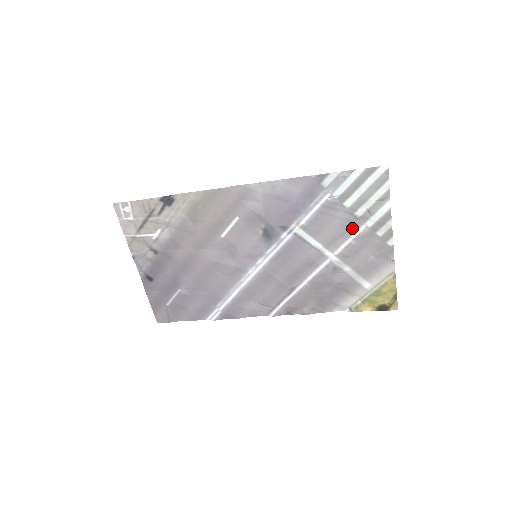
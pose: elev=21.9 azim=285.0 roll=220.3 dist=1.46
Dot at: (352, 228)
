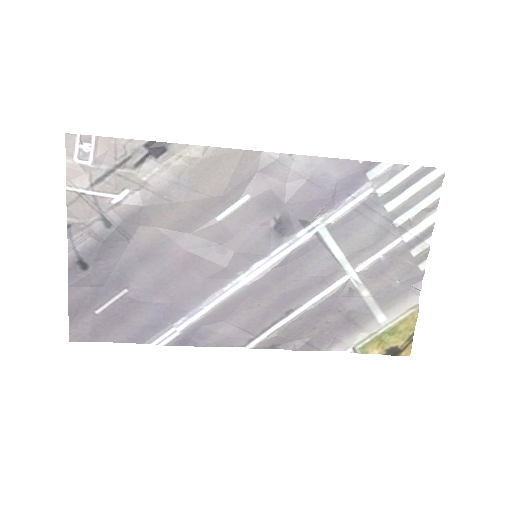
Dot at: (385, 240)
